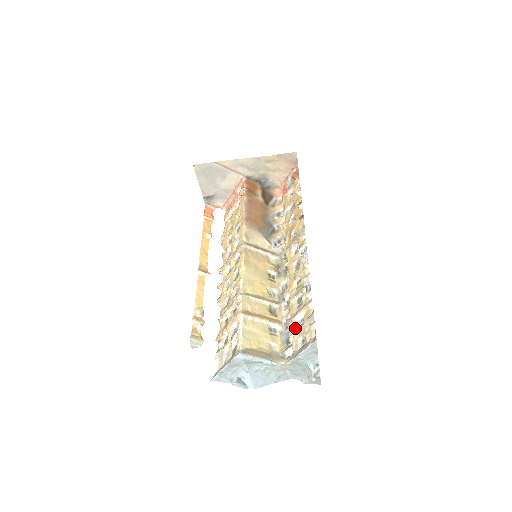
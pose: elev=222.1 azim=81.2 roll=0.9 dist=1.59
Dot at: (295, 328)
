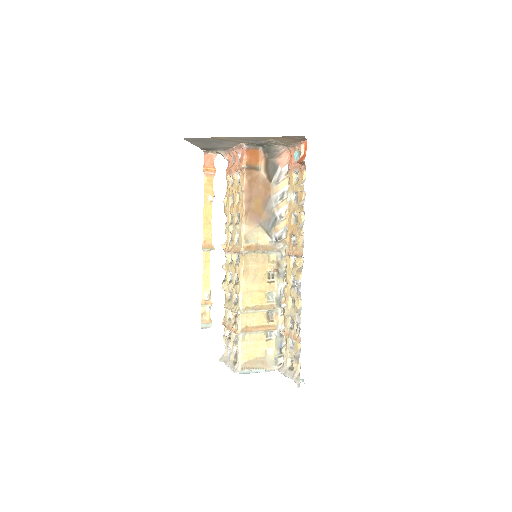
Dot at: (287, 345)
